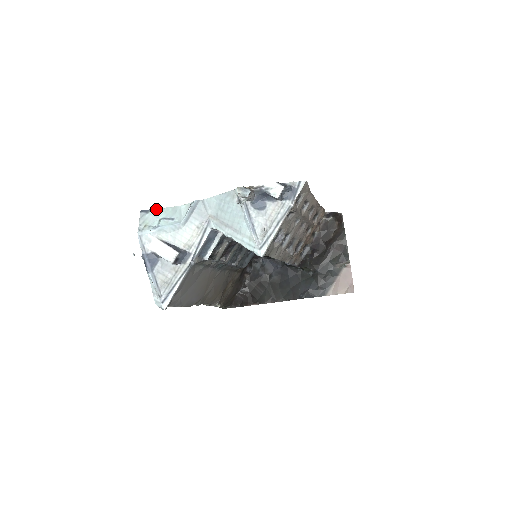
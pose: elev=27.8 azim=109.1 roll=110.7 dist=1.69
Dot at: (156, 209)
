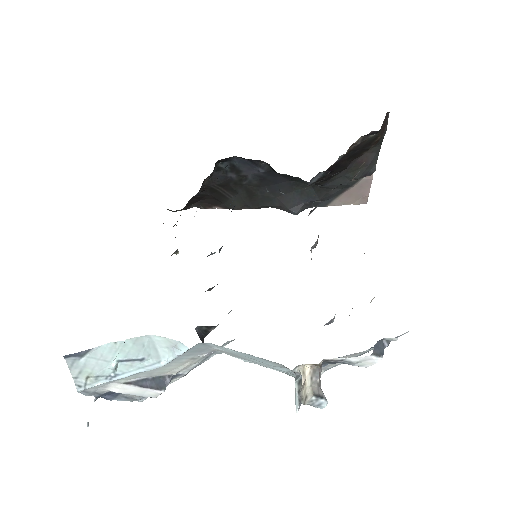
Dot at: (98, 347)
